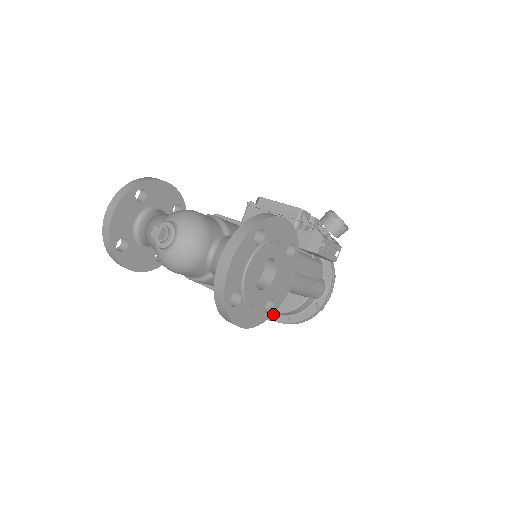
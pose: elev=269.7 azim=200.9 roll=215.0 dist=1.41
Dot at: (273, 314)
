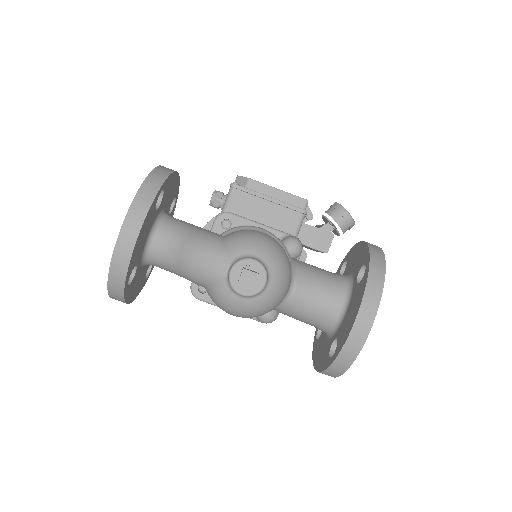
Dot at: occluded
